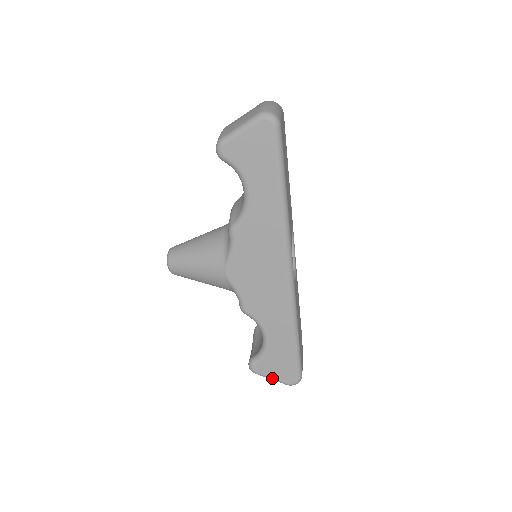
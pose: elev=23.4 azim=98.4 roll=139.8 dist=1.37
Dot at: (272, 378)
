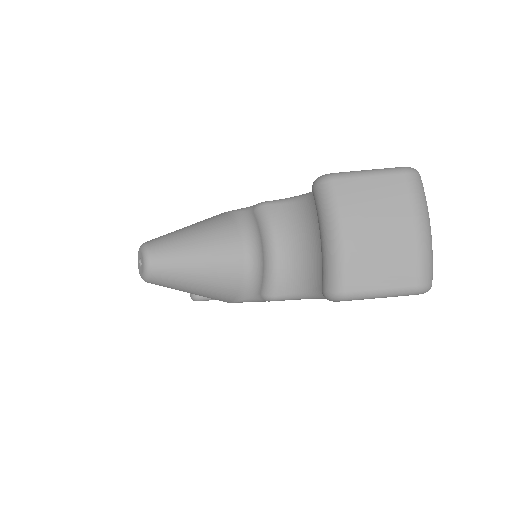
Dot at: occluded
